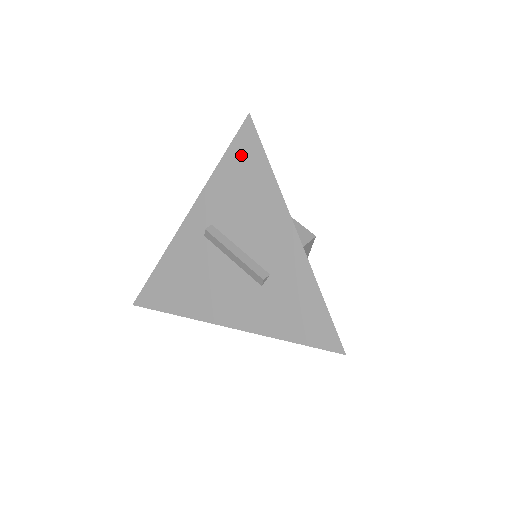
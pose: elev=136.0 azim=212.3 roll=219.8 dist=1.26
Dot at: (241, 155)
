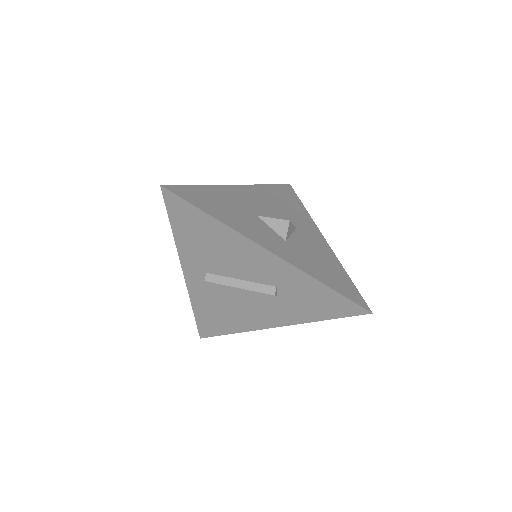
Dot at: (183, 219)
